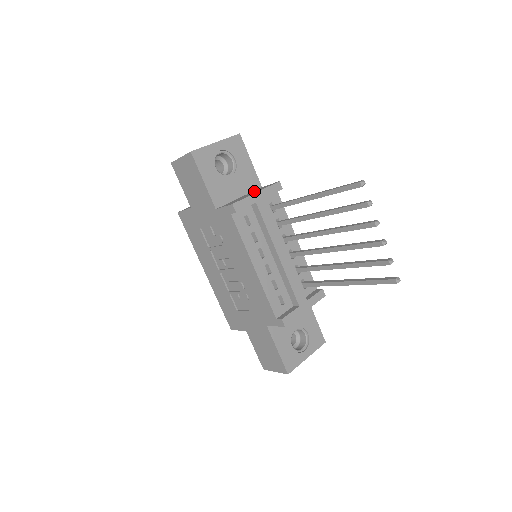
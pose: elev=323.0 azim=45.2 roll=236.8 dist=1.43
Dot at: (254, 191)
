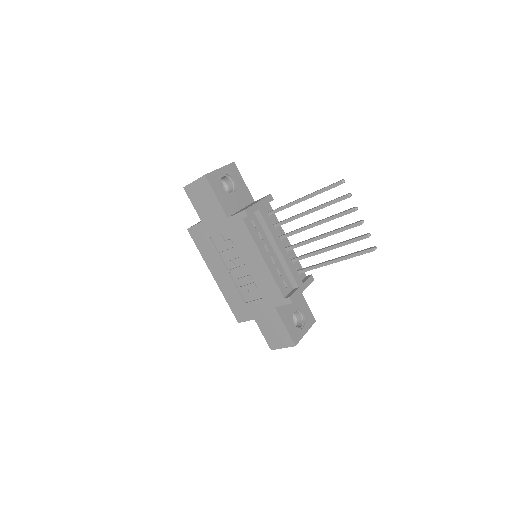
Dot at: (252, 203)
